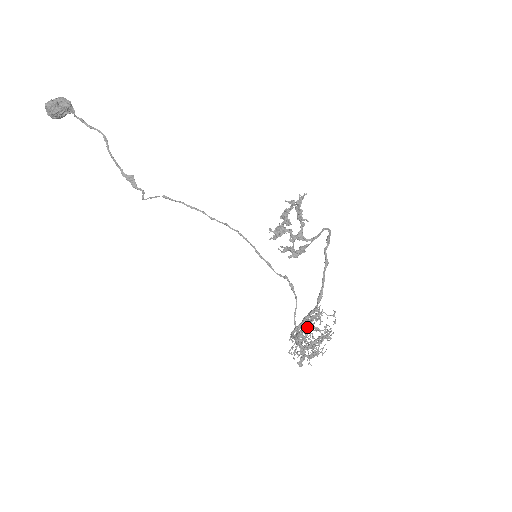
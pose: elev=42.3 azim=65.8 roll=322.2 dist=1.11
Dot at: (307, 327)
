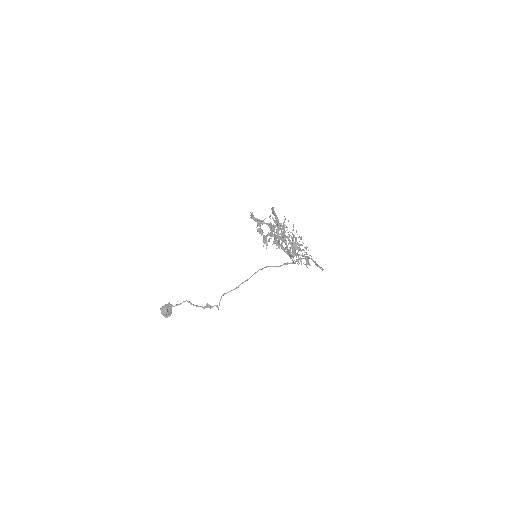
Dot at: (276, 237)
